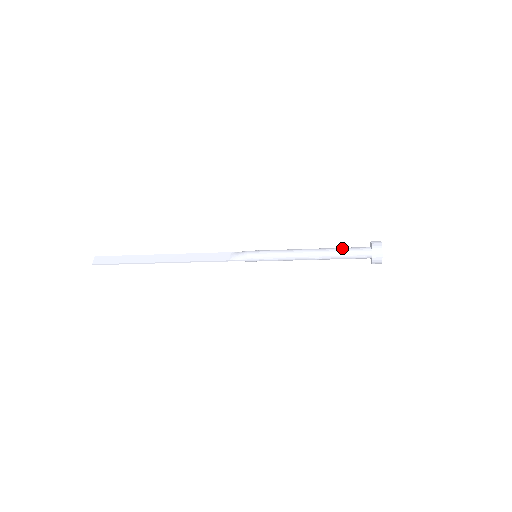
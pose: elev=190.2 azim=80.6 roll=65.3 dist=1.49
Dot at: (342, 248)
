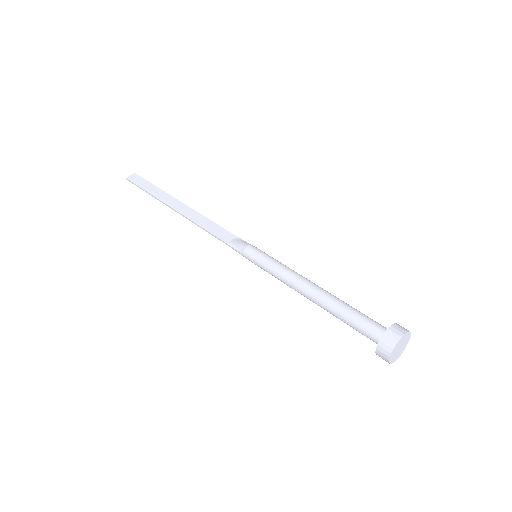
Dot at: (352, 307)
